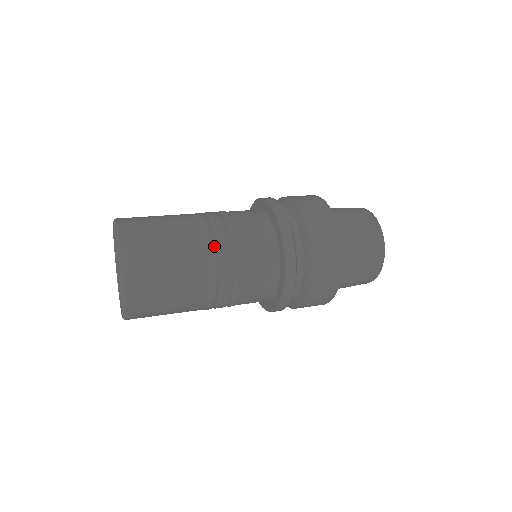
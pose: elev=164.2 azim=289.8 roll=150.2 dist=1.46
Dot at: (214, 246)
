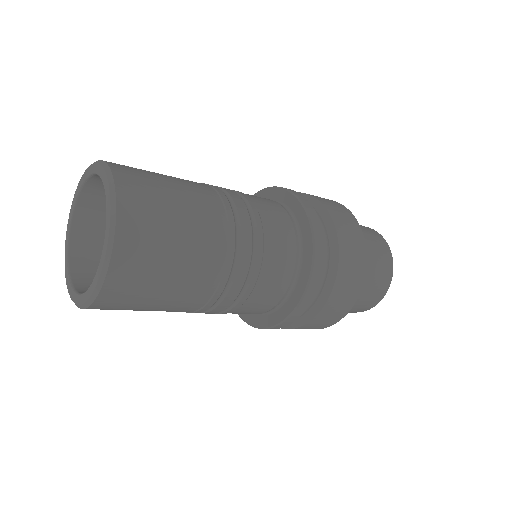
Dot at: (229, 203)
